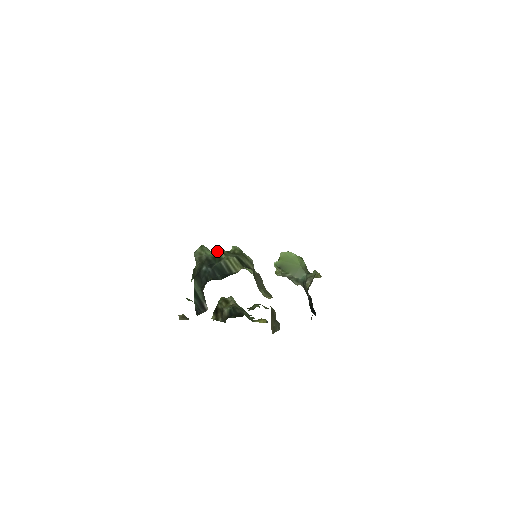
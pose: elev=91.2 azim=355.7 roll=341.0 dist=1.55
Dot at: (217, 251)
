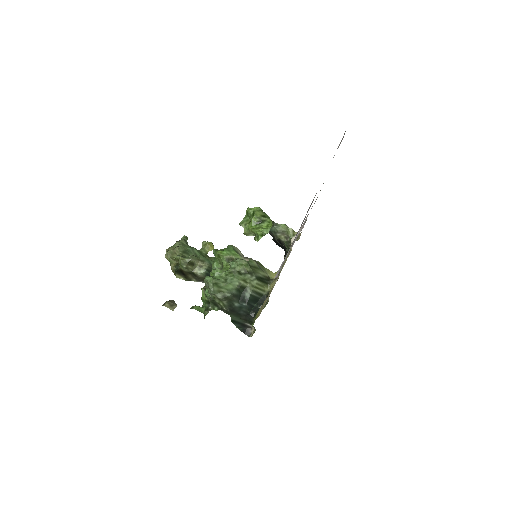
Dot at: (234, 281)
